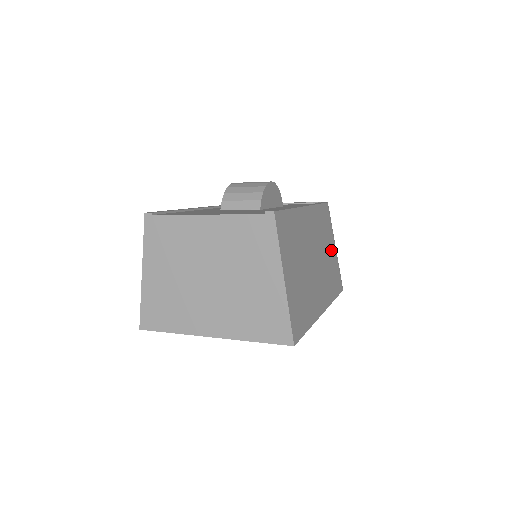
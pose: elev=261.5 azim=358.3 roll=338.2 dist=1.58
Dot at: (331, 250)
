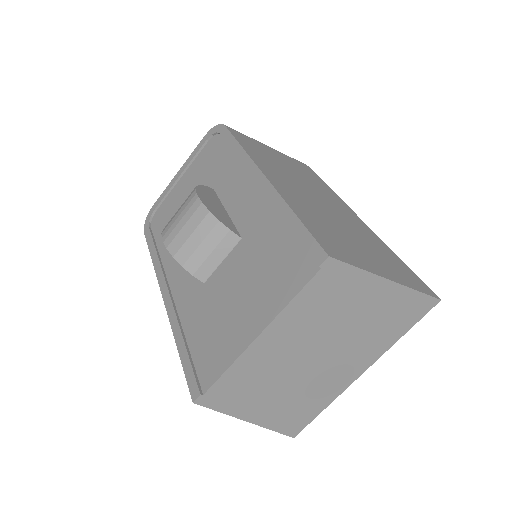
Dot at: (280, 158)
